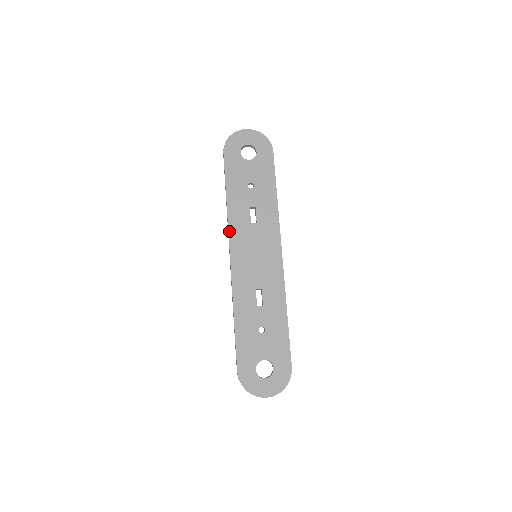
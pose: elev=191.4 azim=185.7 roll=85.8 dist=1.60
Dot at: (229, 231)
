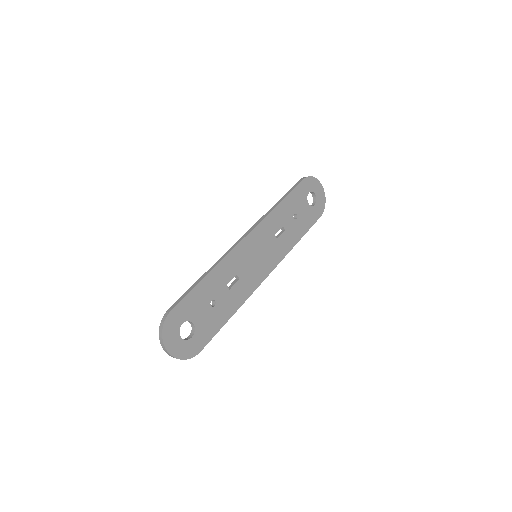
Dot at: (262, 221)
